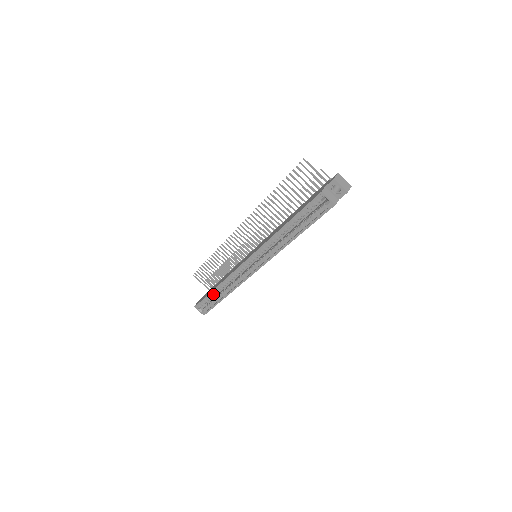
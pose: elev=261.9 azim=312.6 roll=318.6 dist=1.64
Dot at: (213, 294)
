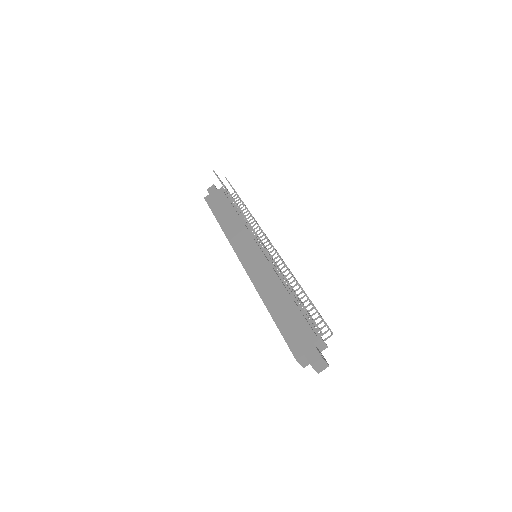
Dot at: occluded
